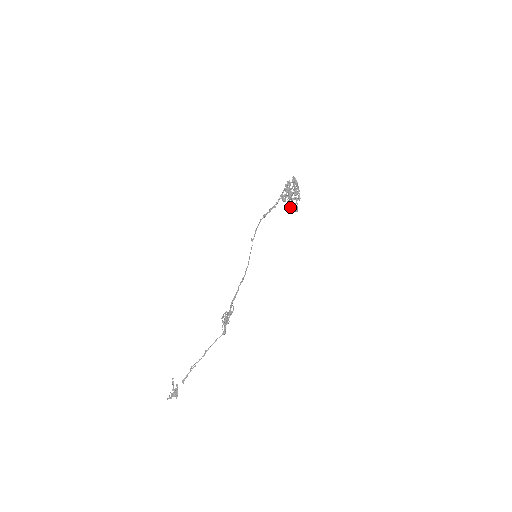
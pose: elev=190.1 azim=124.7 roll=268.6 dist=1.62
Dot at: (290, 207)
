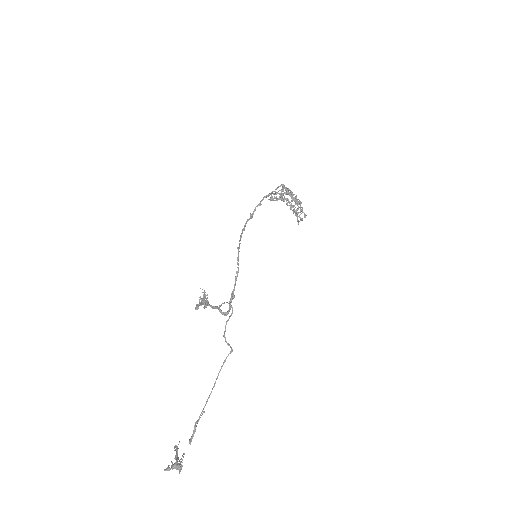
Dot at: (300, 220)
